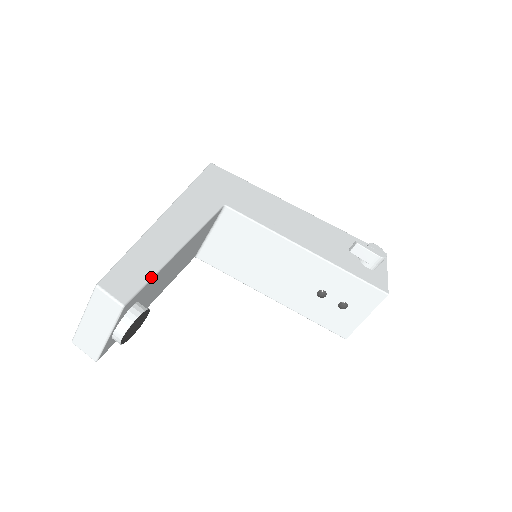
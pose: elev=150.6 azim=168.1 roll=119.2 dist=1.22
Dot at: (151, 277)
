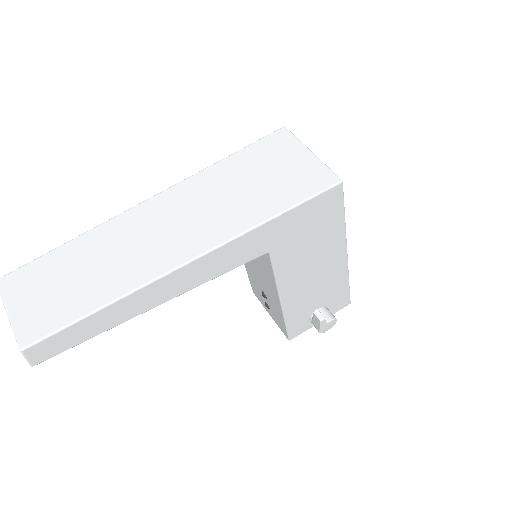
Dot at: occluded
